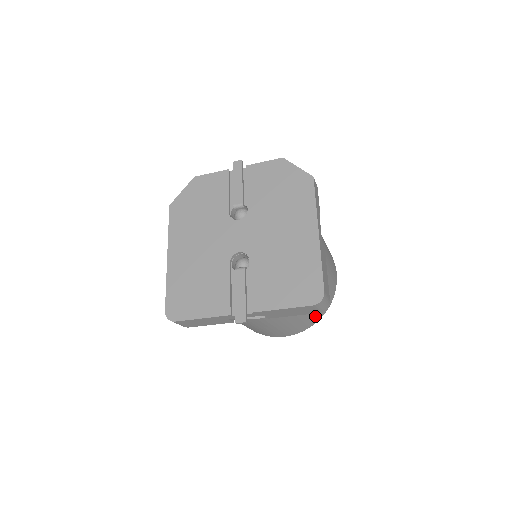
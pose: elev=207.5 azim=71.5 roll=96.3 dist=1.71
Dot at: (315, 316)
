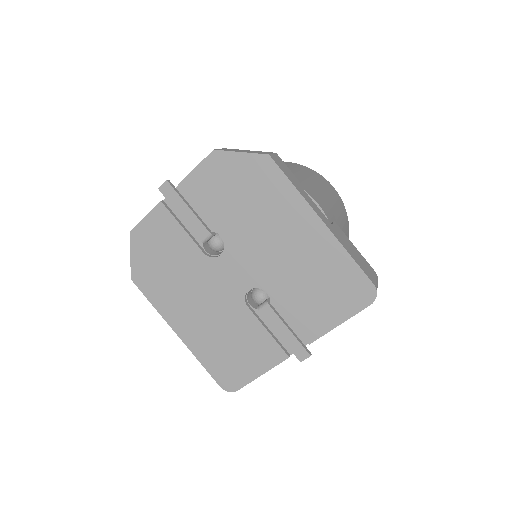
Dot at: occluded
